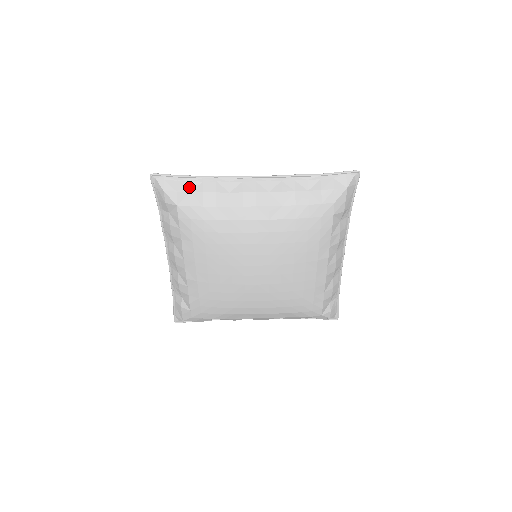
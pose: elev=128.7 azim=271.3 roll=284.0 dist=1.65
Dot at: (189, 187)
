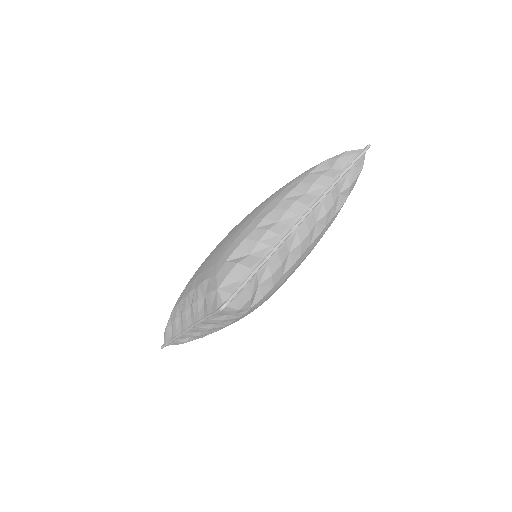
Dot at: (257, 282)
